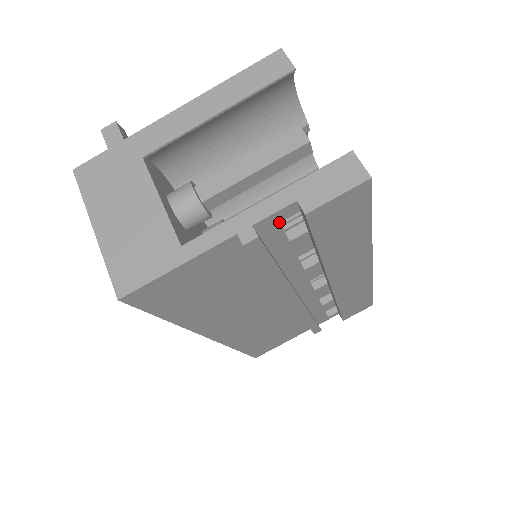
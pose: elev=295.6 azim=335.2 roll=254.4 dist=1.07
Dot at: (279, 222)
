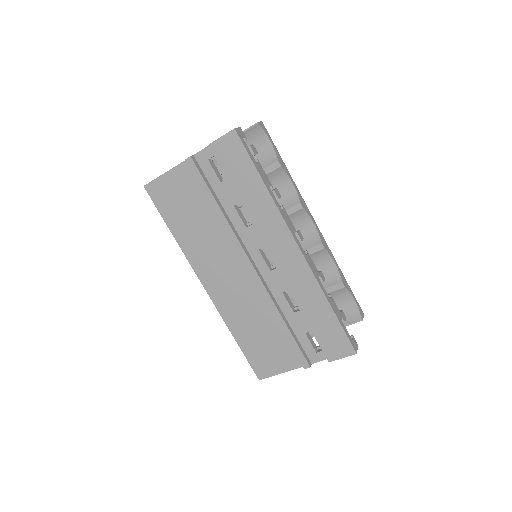
Dot at: (207, 159)
